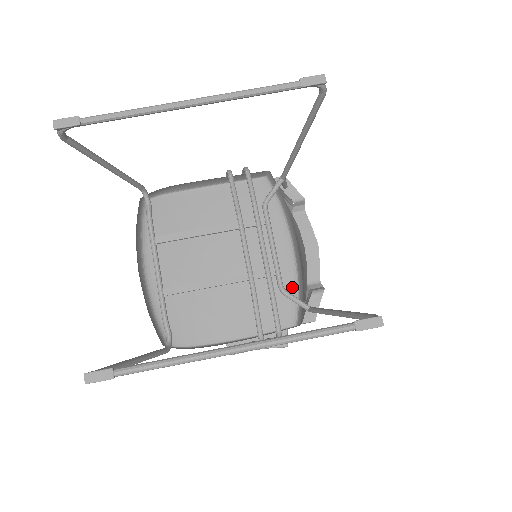
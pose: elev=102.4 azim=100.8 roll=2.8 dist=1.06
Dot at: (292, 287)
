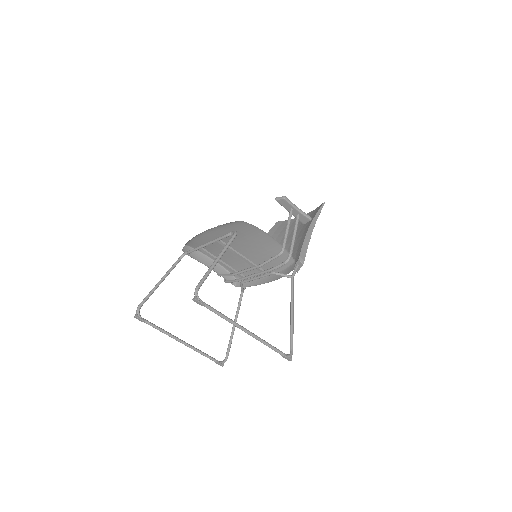
Dot at: occluded
